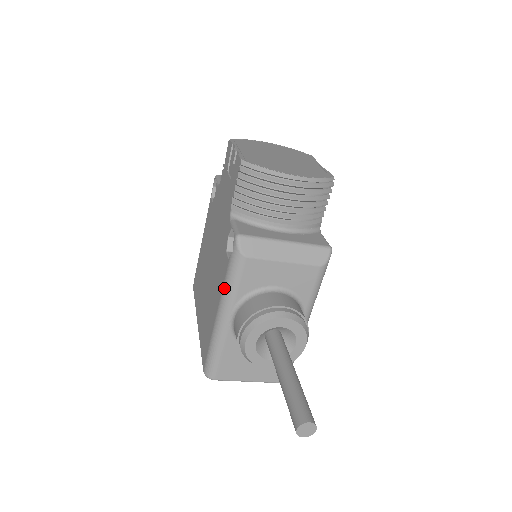
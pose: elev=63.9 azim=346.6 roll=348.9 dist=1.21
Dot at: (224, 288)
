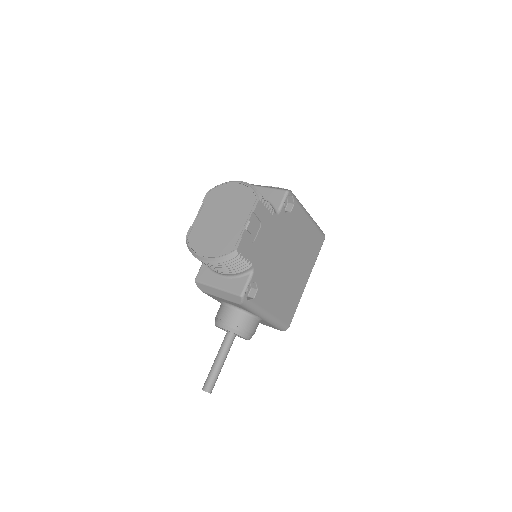
Dot at: occluded
